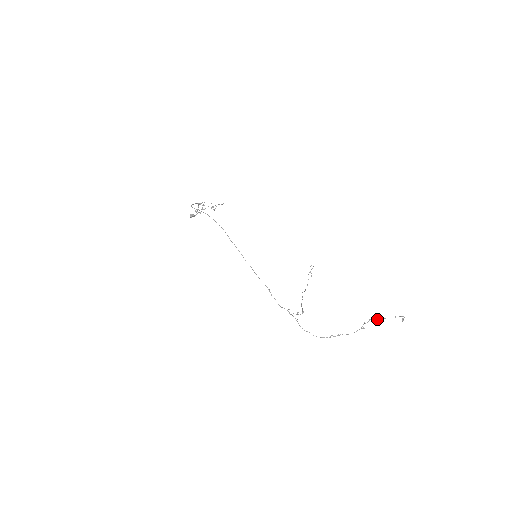
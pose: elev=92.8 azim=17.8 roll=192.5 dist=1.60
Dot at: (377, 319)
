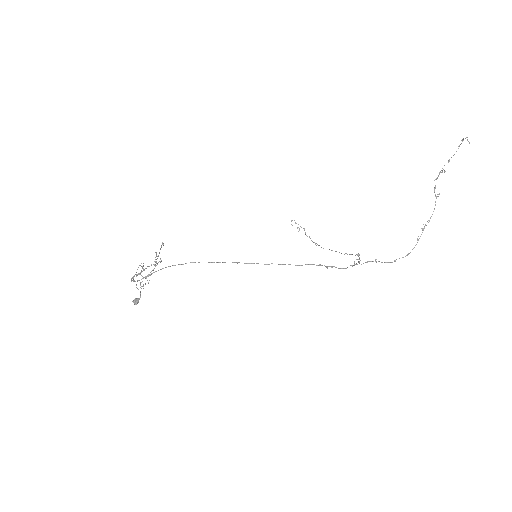
Dot at: occluded
